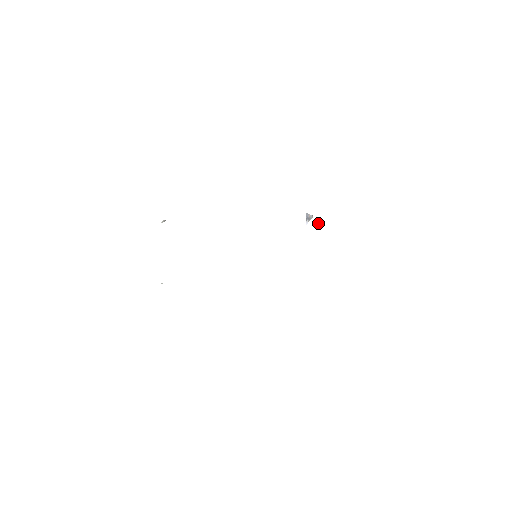
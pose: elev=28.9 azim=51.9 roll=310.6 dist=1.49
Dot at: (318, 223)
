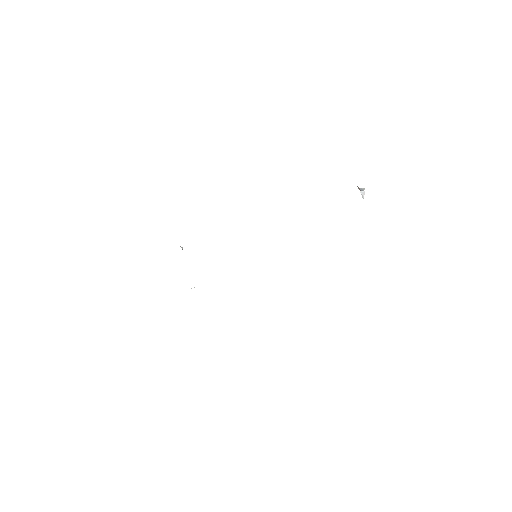
Dot at: (362, 196)
